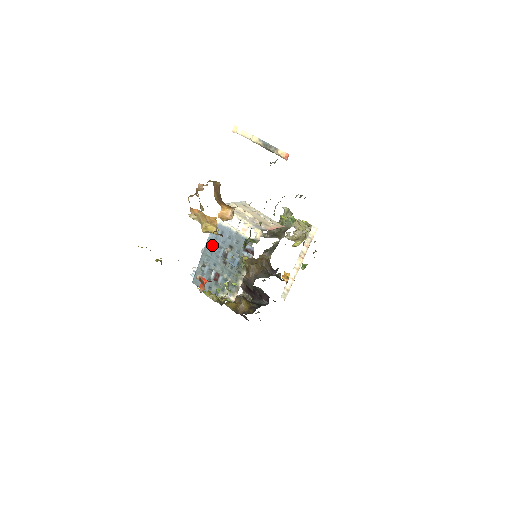
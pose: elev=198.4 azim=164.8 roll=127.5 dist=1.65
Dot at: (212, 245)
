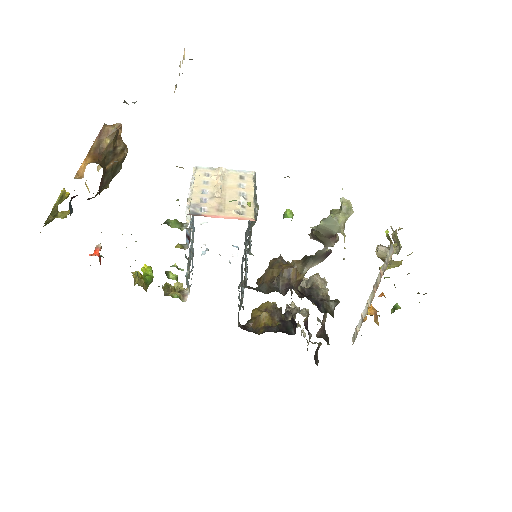
Dot at: occluded
